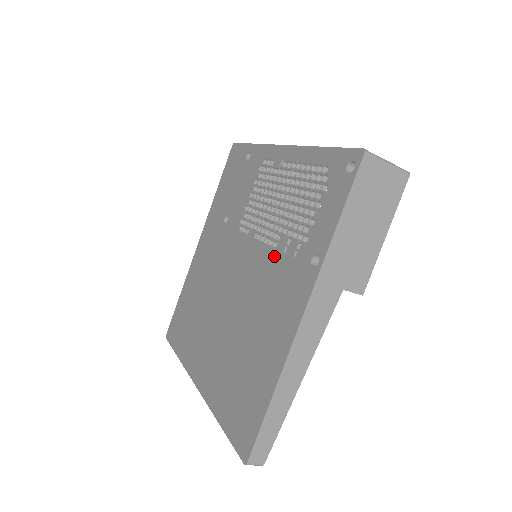
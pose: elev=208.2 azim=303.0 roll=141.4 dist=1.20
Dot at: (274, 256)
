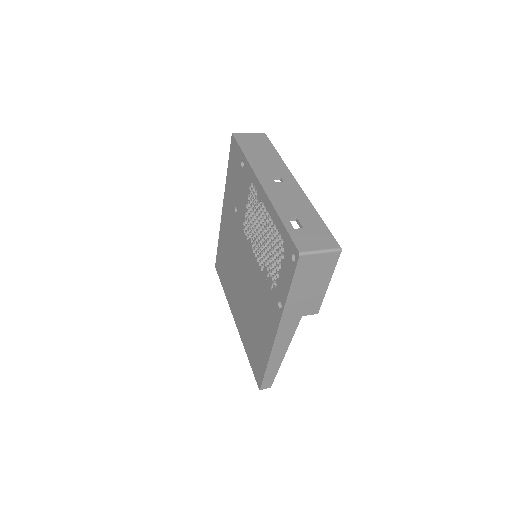
Dot at: (262, 277)
